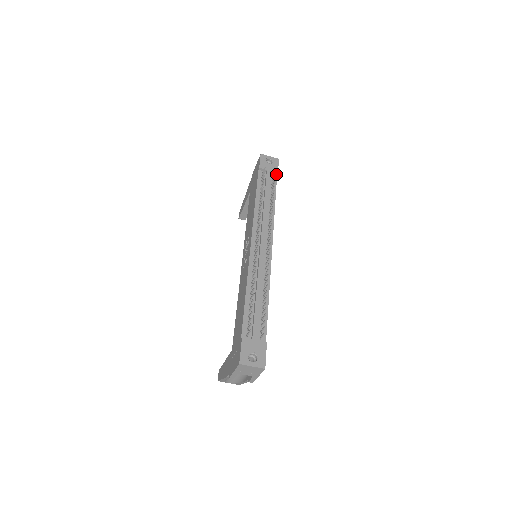
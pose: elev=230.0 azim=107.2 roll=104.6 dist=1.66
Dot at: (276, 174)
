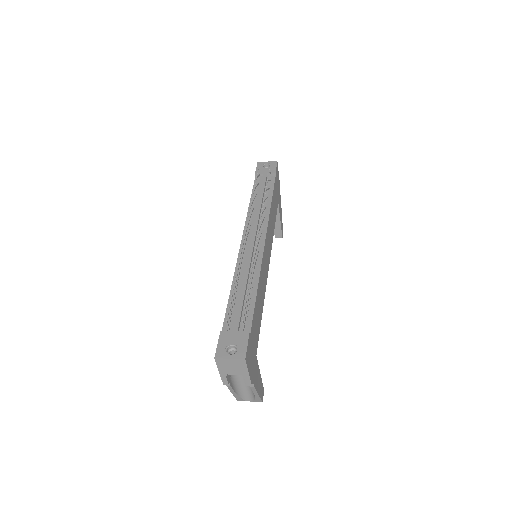
Dot at: (274, 175)
